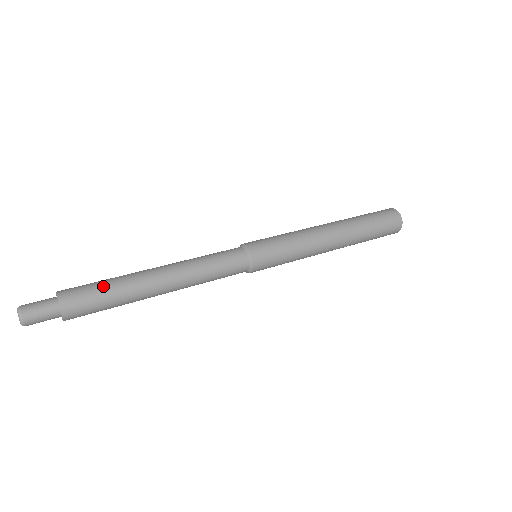
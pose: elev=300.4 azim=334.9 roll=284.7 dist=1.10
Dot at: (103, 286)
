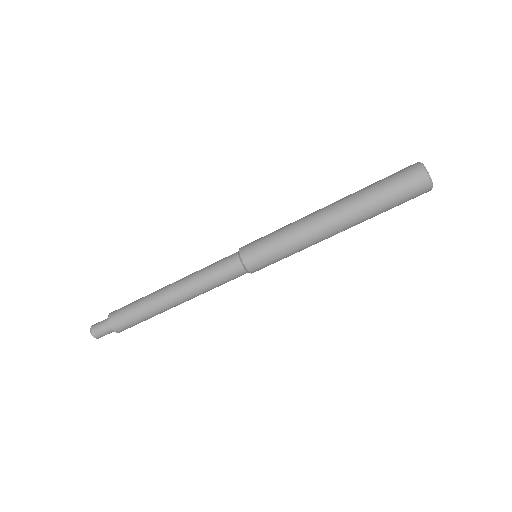
Dot at: (134, 309)
